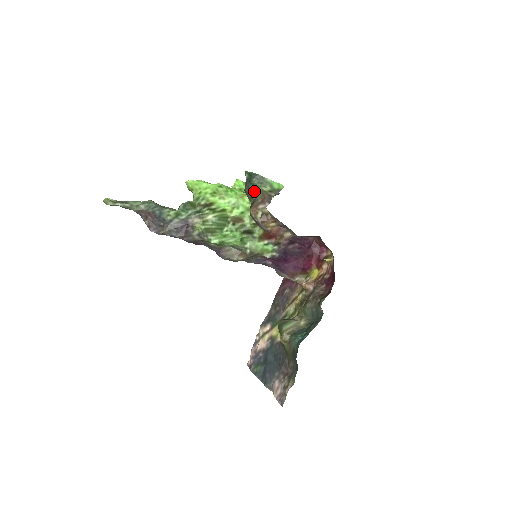
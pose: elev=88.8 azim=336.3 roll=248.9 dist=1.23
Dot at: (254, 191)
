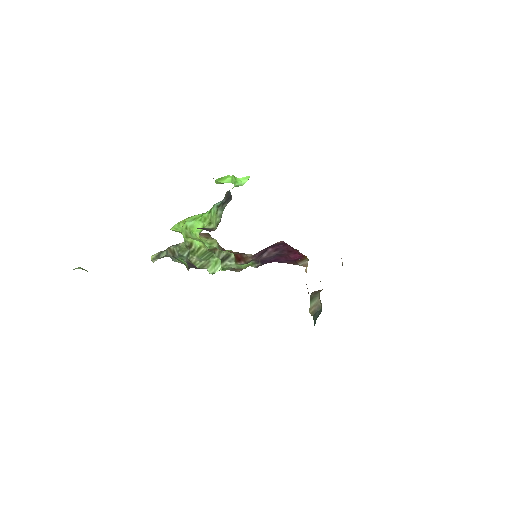
Dot at: occluded
